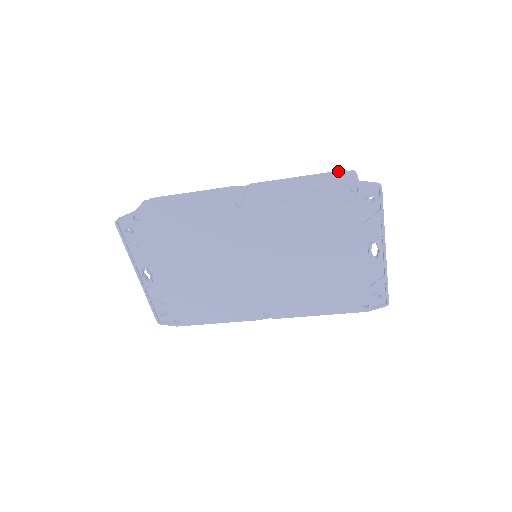
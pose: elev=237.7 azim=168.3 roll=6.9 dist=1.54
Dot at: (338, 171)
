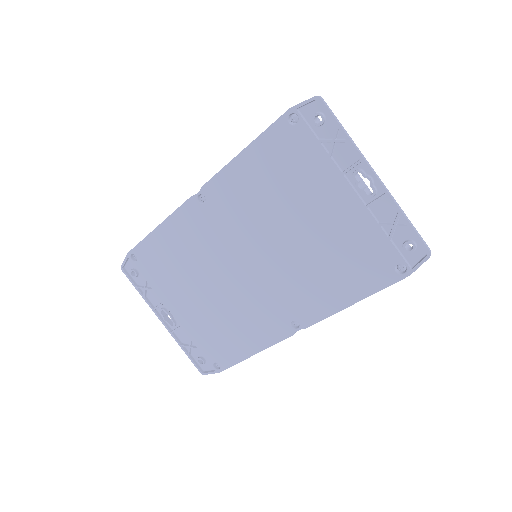
Dot at: occluded
